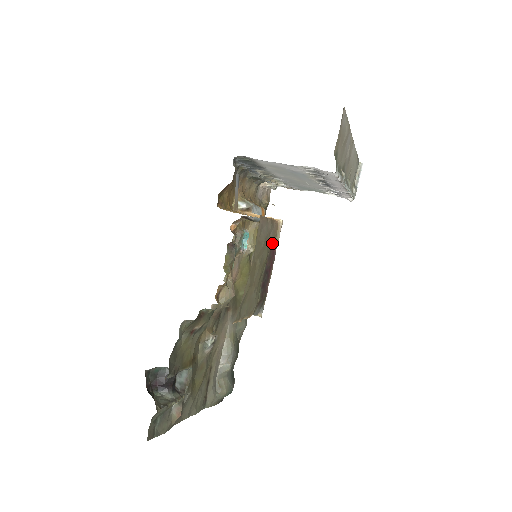
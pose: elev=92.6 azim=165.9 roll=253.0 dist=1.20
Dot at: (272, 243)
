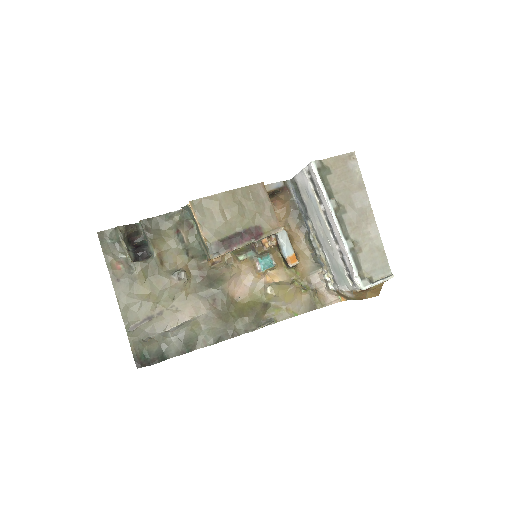
Dot at: (263, 227)
